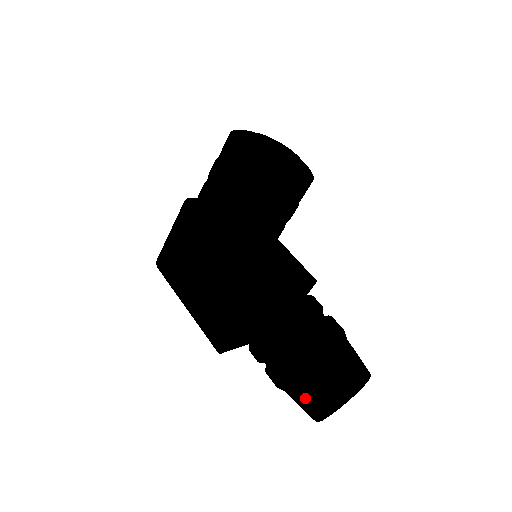
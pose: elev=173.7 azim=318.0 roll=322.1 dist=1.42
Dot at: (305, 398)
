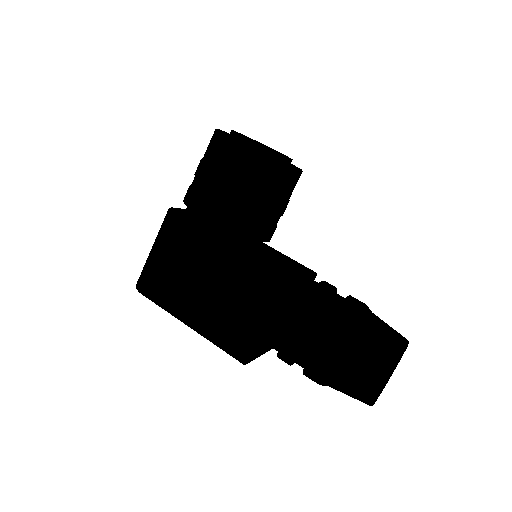
Dot at: (361, 378)
